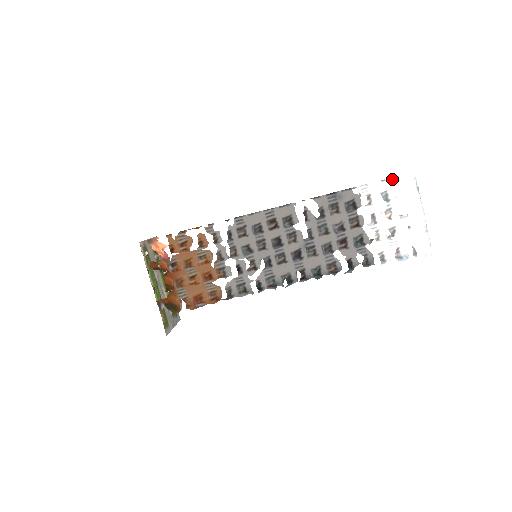
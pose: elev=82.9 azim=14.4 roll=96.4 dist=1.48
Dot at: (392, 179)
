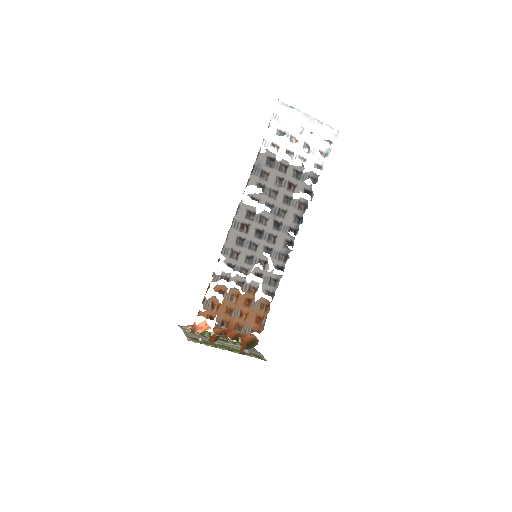
Dot at: (272, 119)
